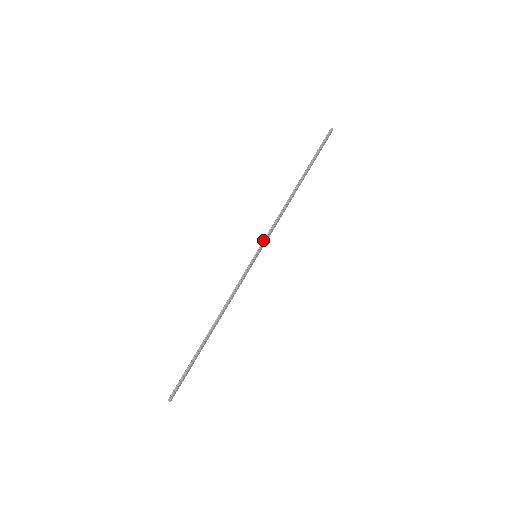
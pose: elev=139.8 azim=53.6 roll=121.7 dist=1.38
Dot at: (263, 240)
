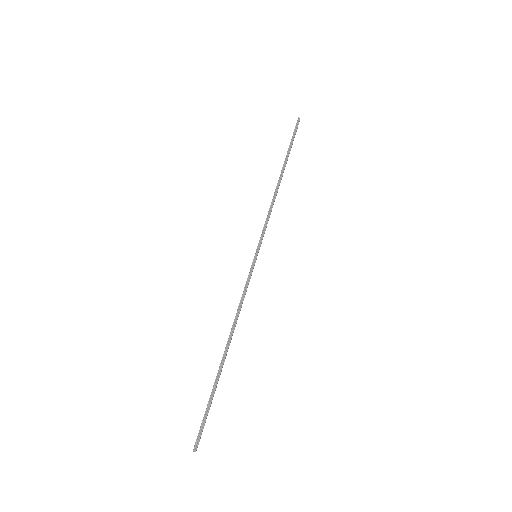
Dot at: (260, 237)
